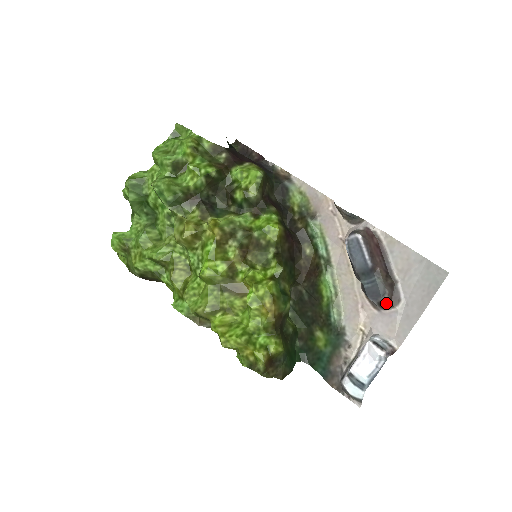
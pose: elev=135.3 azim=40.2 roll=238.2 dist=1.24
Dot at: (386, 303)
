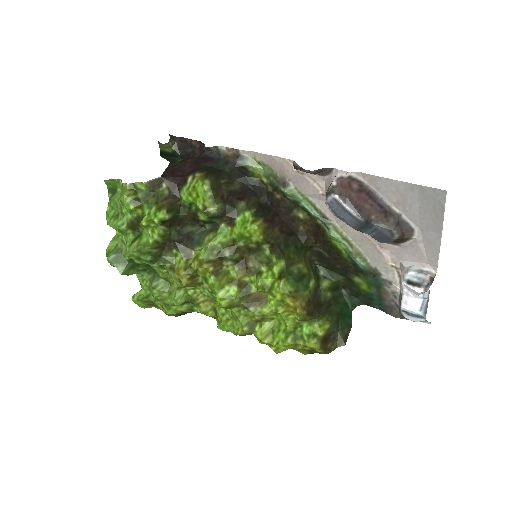
Dot at: (400, 239)
